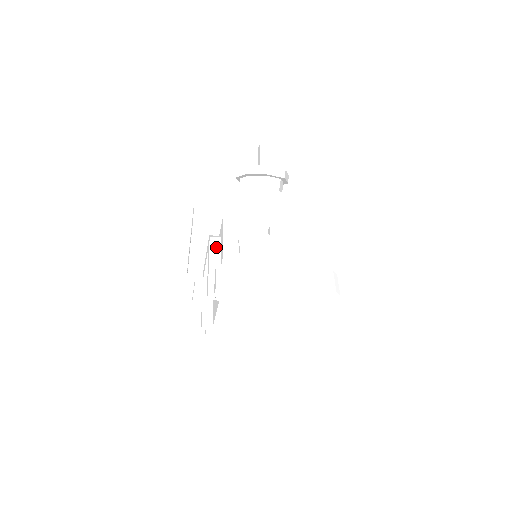
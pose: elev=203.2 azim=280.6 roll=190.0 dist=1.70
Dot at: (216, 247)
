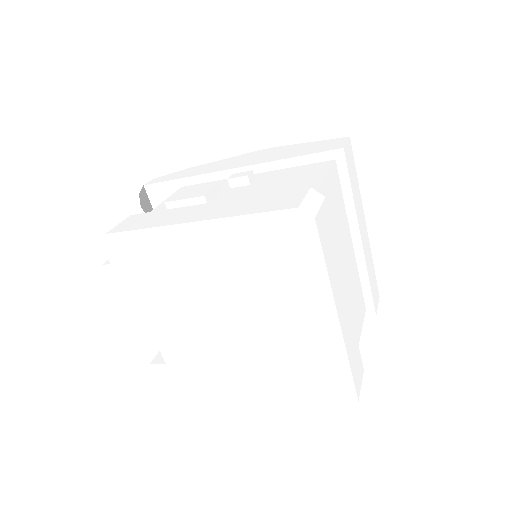
Dot at: occluded
